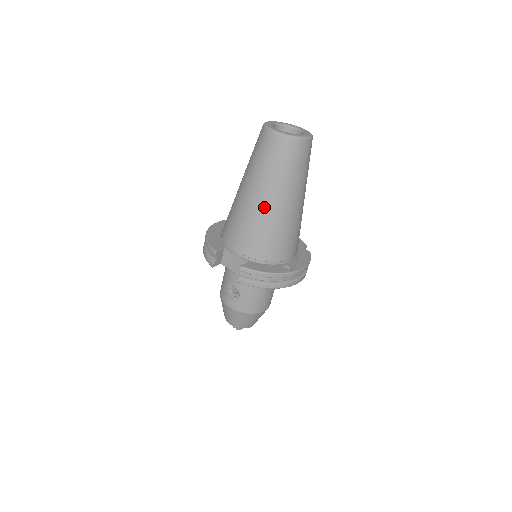
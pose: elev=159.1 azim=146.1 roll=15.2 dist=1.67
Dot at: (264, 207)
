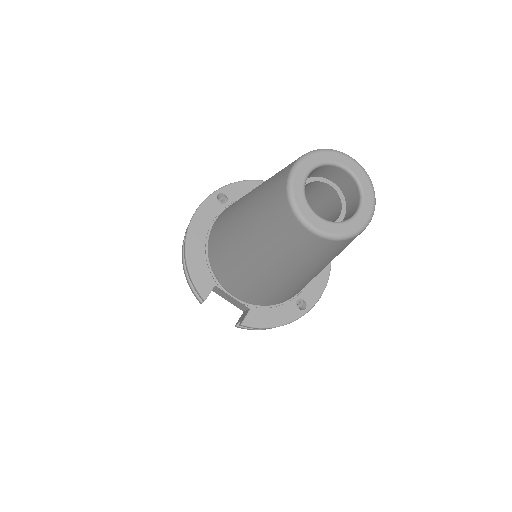
Dot at: (278, 282)
